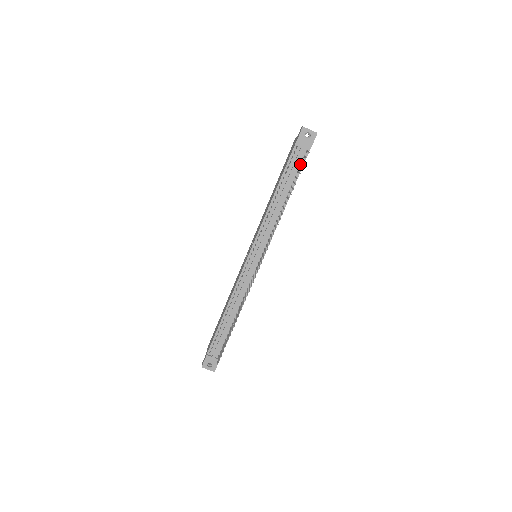
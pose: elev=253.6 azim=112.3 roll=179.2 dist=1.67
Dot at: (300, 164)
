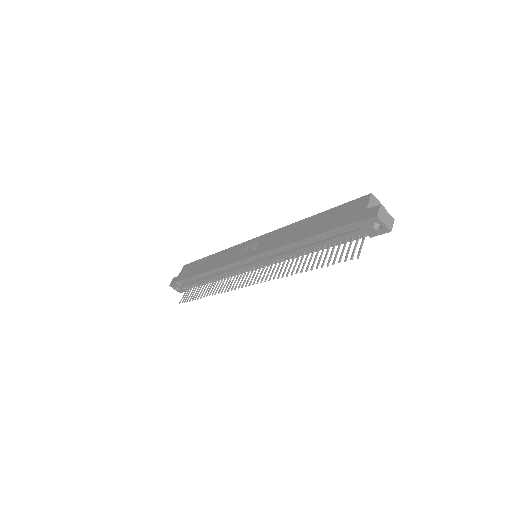
Dot at: (348, 238)
